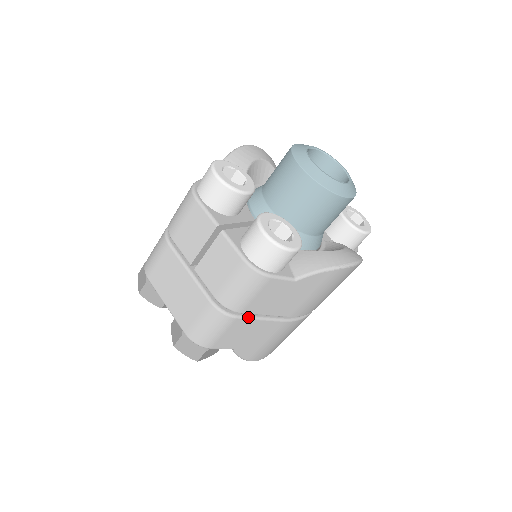
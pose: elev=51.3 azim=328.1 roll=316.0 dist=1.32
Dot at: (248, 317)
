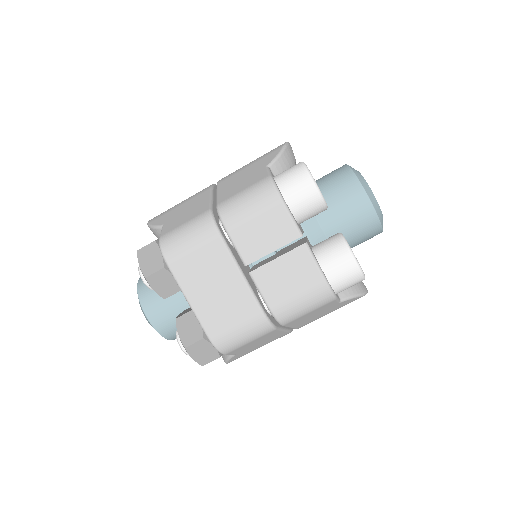
Dot at: (280, 328)
